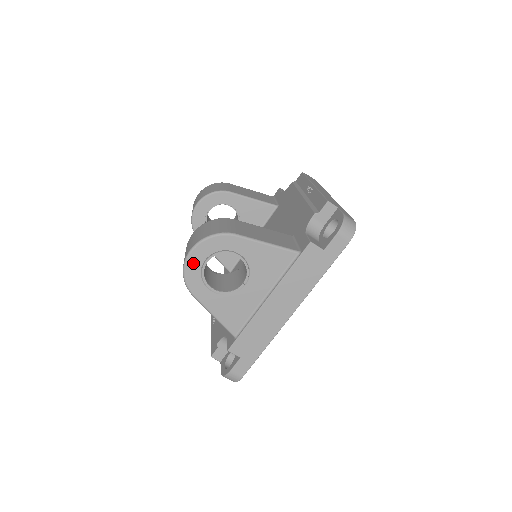
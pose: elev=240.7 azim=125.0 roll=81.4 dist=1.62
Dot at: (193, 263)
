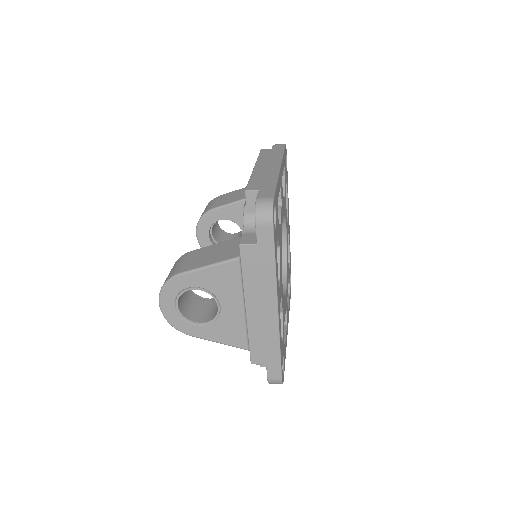
Dot at: (169, 313)
